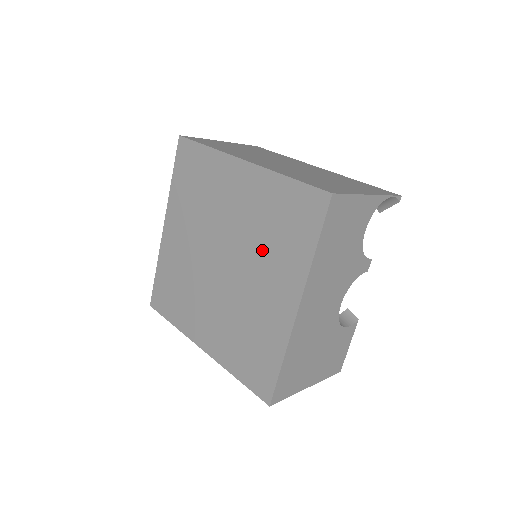
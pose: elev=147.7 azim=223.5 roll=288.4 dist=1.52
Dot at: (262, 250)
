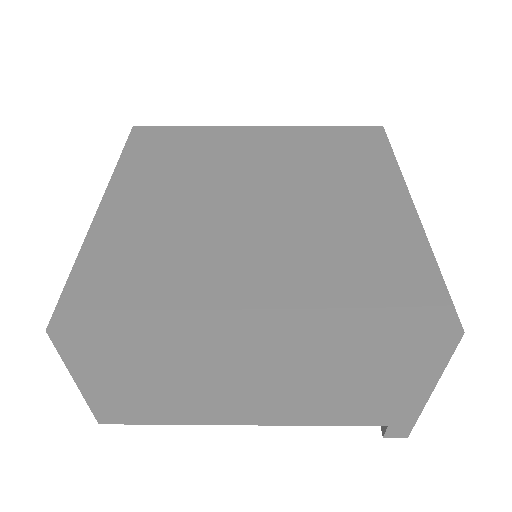
Dot at: (324, 175)
